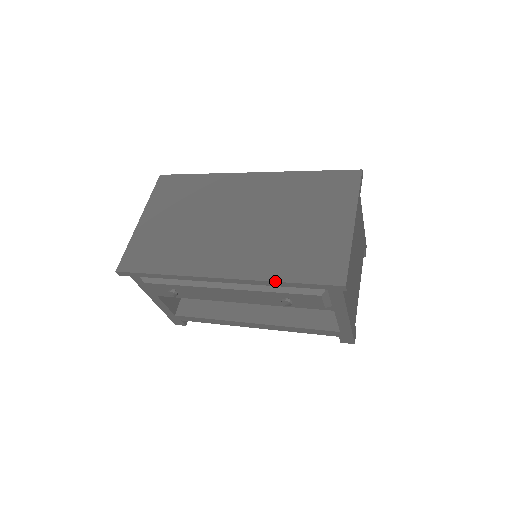
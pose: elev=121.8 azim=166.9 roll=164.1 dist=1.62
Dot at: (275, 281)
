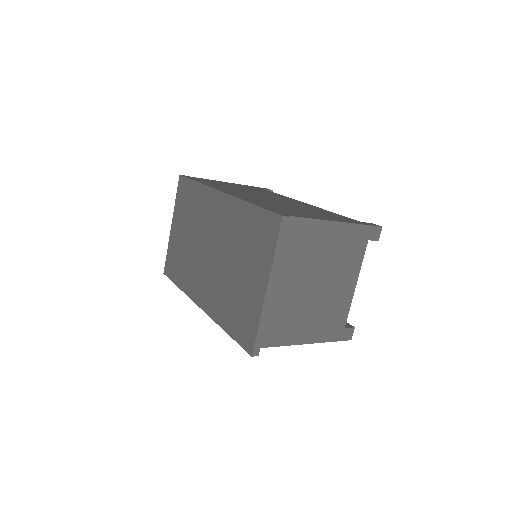
Dot at: (221, 327)
